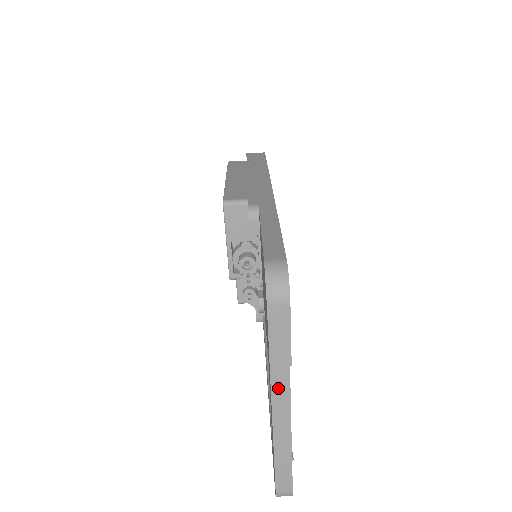
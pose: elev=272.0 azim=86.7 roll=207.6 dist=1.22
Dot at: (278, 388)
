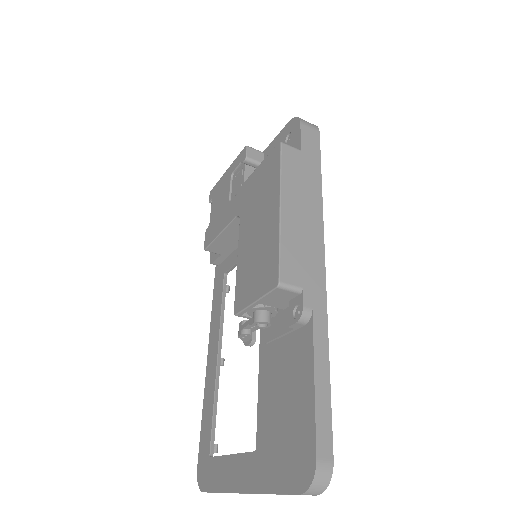
Dot at: occluded
